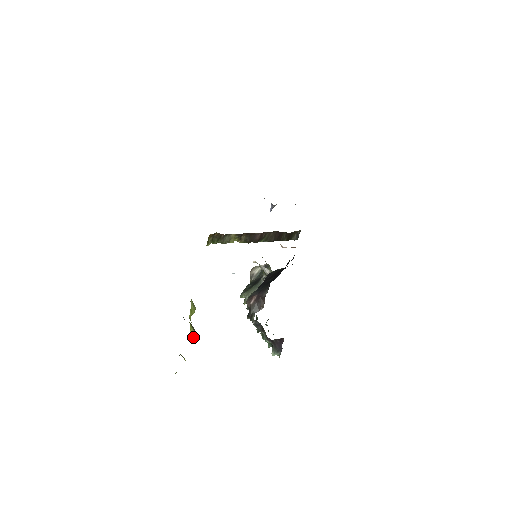
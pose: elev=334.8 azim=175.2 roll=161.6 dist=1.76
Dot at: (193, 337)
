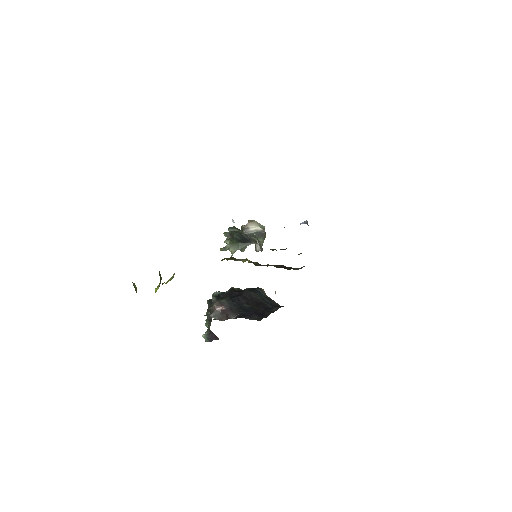
Dot at: occluded
